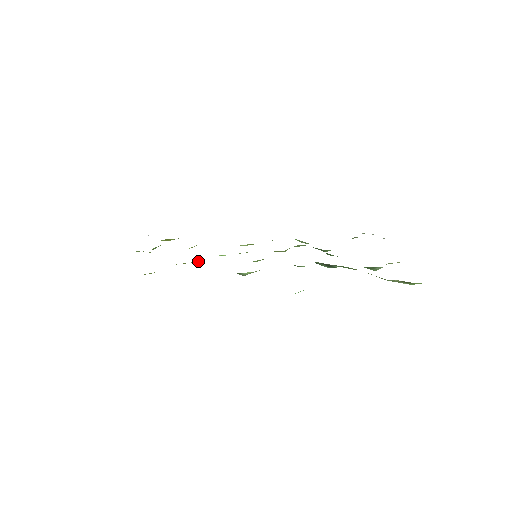
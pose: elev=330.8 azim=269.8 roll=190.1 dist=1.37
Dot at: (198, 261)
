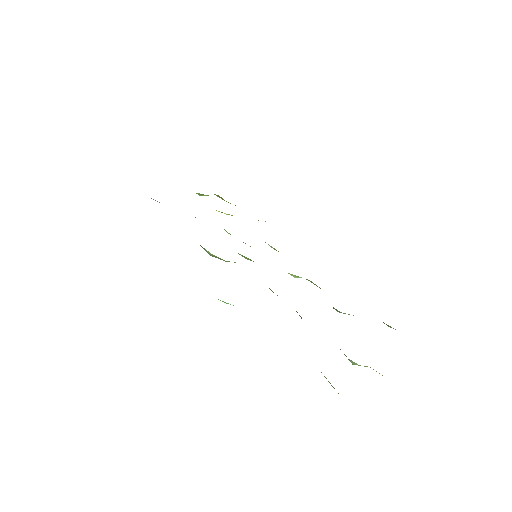
Dot at: occluded
